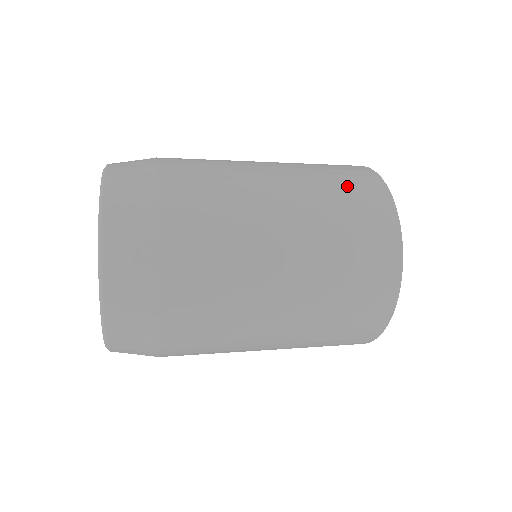
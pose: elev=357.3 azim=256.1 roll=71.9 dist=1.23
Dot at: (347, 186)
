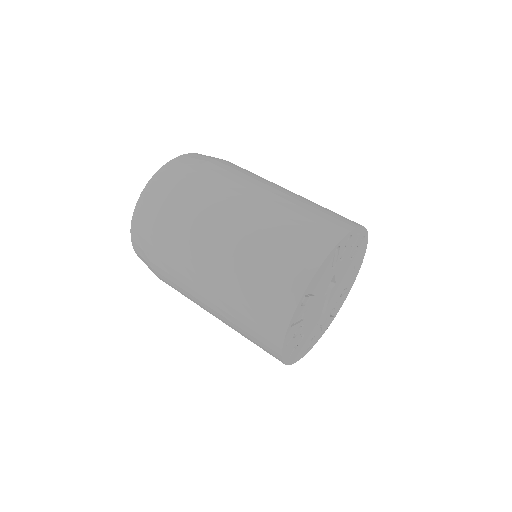
Dot at: (273, 269)
